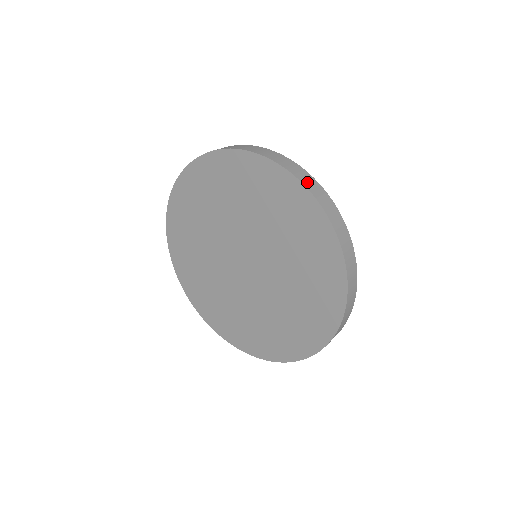
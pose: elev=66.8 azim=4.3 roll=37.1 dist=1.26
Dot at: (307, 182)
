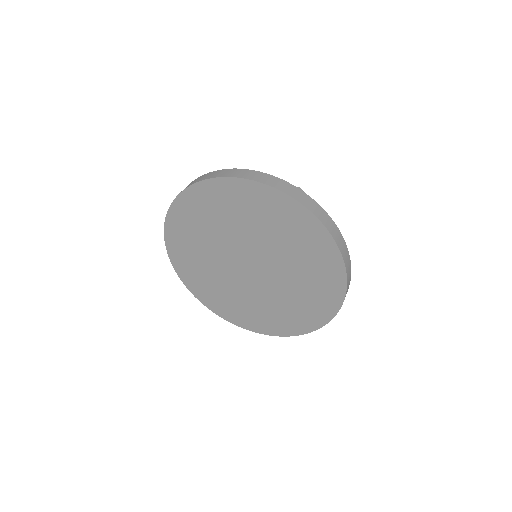
Dot at: (336, 237)
